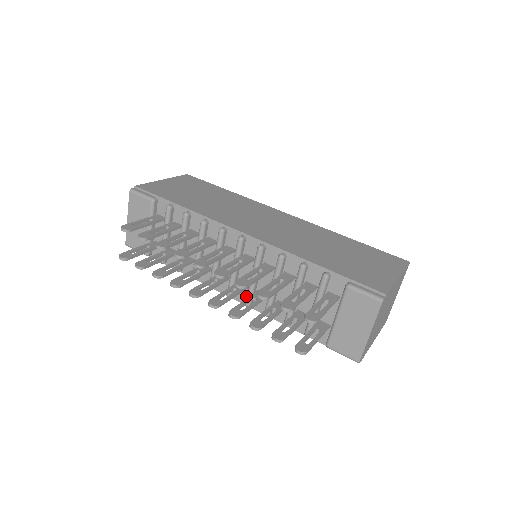
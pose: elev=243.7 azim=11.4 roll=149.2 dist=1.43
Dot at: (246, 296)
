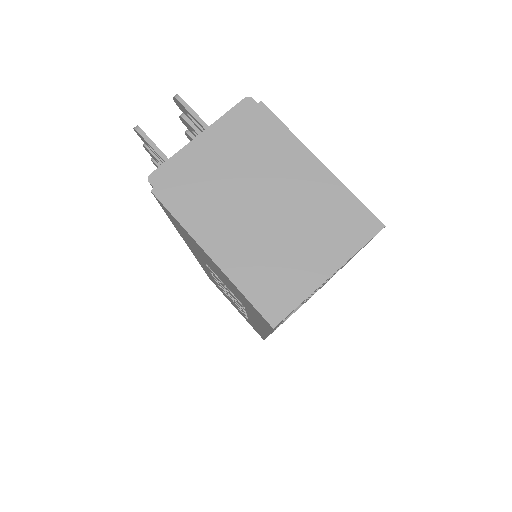
Dot at: occluded
